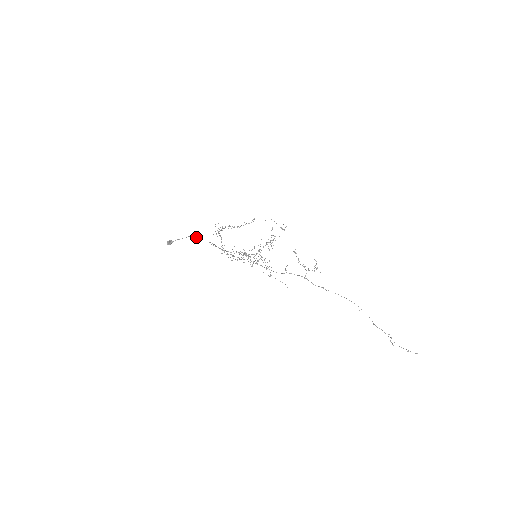
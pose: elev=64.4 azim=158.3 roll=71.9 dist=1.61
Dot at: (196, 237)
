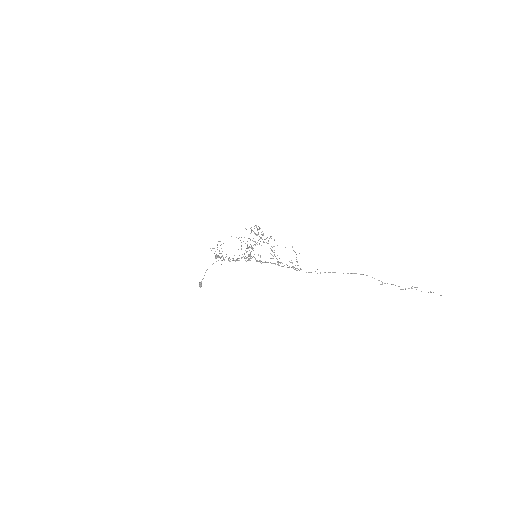
Dot at: occluded
